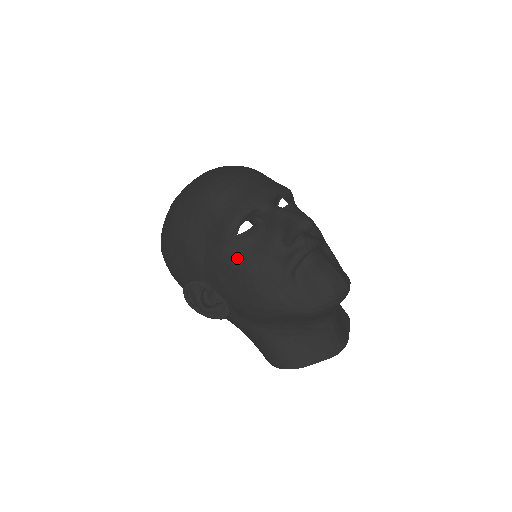
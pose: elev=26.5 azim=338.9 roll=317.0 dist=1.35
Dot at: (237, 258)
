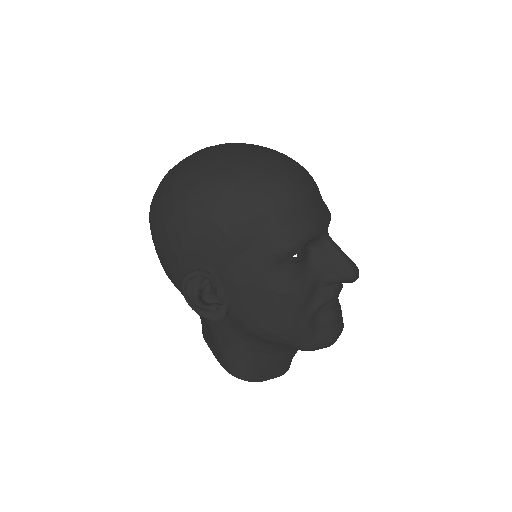
Dot at: (279, 279)
